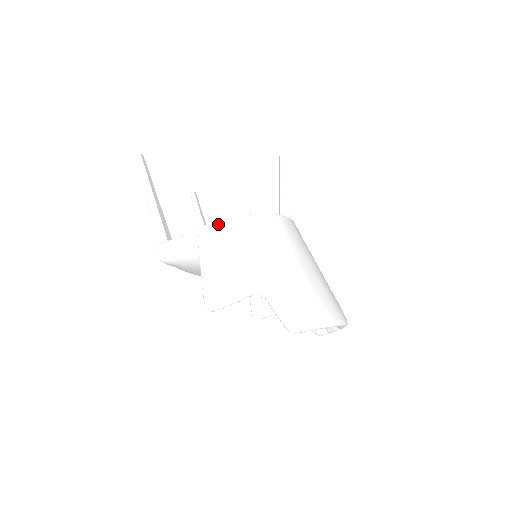
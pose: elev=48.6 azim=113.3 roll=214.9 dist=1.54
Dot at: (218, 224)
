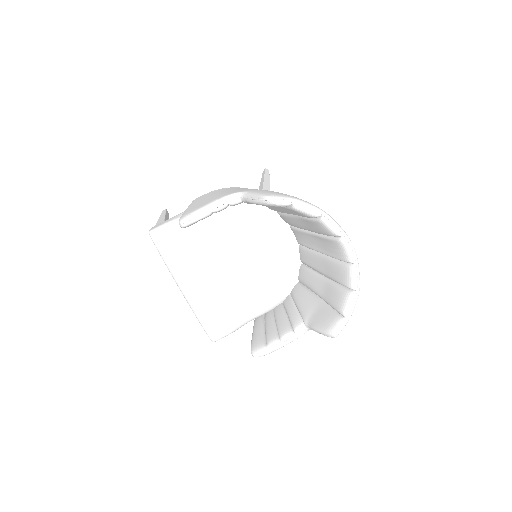
Dot at: occluded
